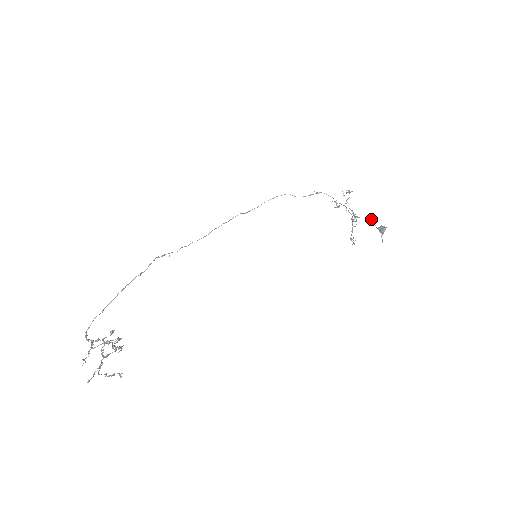
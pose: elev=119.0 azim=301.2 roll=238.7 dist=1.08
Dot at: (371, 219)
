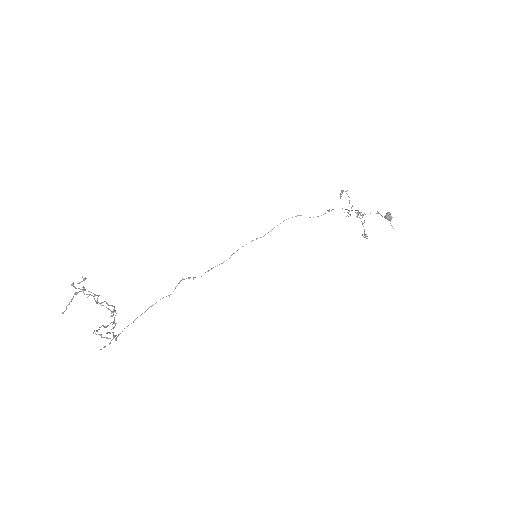
Dot at: occluded
